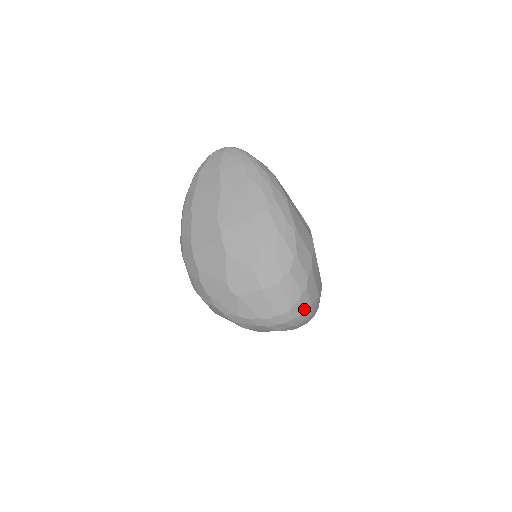
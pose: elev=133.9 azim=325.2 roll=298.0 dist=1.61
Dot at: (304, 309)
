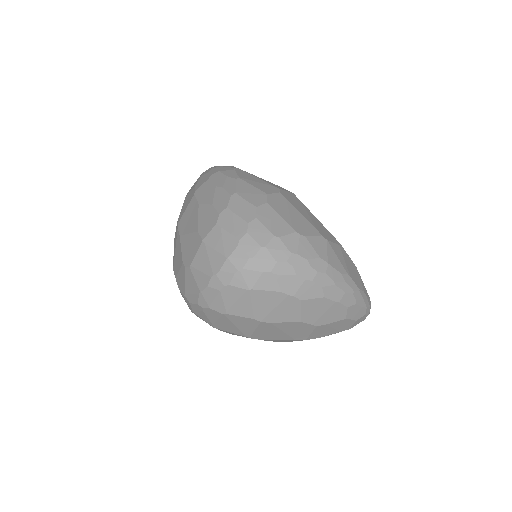
Dot at: (263, 242)
